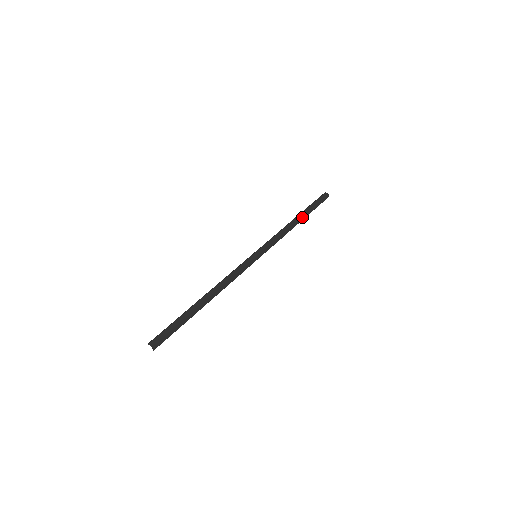
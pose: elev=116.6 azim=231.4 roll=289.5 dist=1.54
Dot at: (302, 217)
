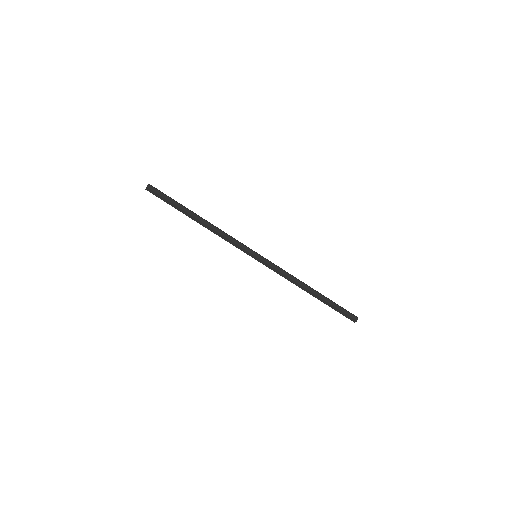
Dot at: (317, 293)
